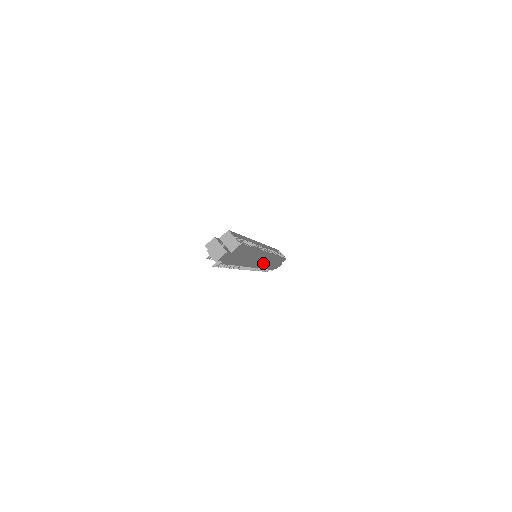
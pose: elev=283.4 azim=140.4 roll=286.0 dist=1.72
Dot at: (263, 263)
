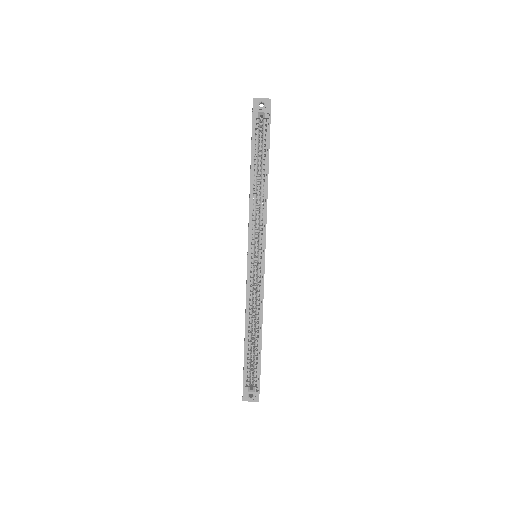
Dot at: occluded
